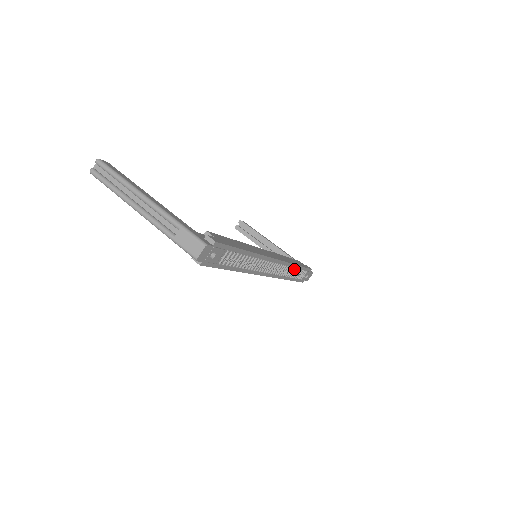
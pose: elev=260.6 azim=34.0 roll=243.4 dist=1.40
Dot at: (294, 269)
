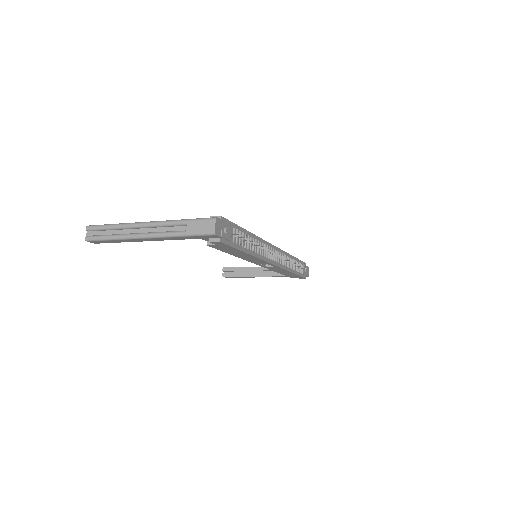
Dot at: occluded
